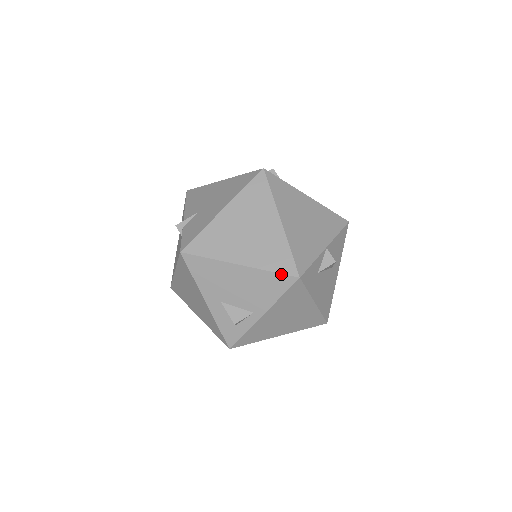
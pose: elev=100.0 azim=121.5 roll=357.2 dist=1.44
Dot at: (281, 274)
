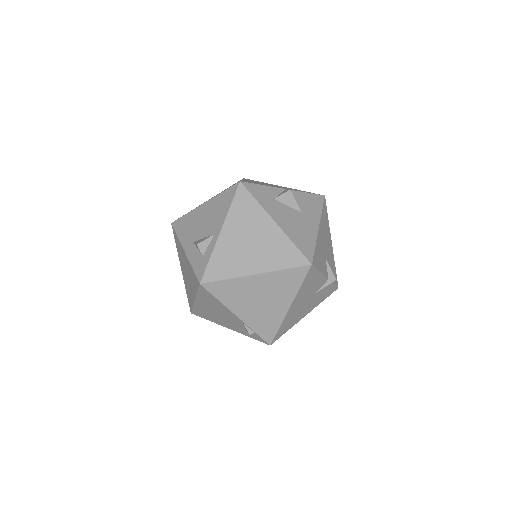
Dot at: (228, 189)
